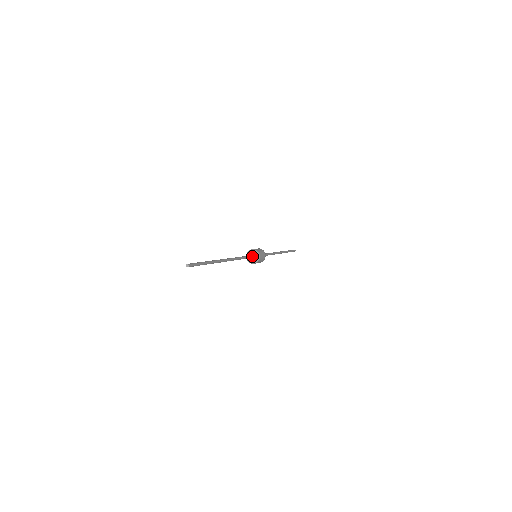
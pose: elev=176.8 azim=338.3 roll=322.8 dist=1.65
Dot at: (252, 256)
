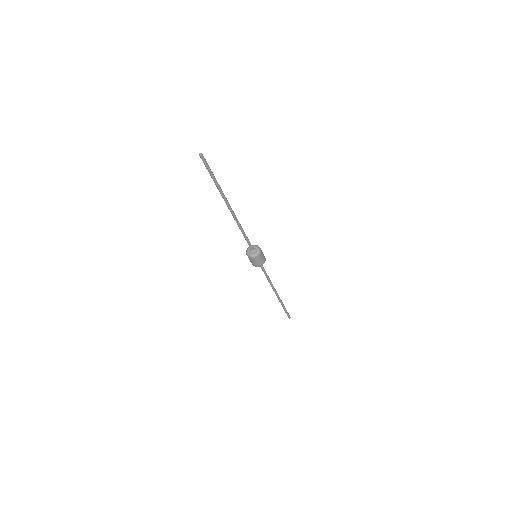
Dot at: (253, 249)
